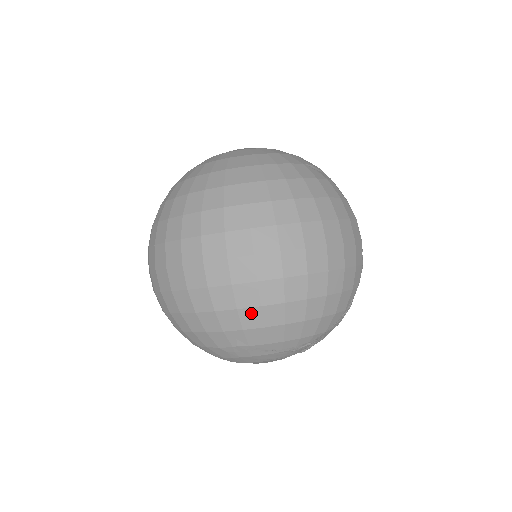
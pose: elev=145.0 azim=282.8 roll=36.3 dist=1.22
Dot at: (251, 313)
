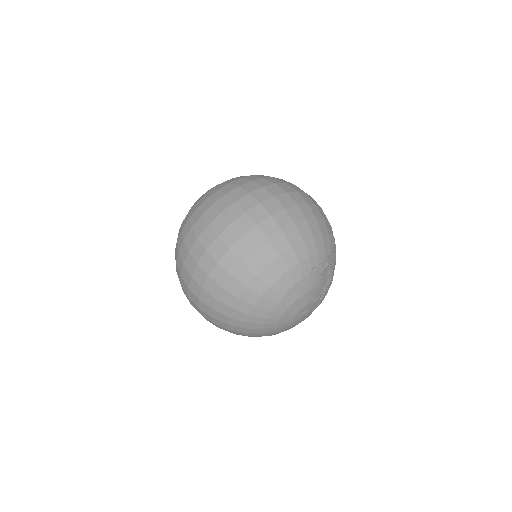
Dot at: (278, 239)
